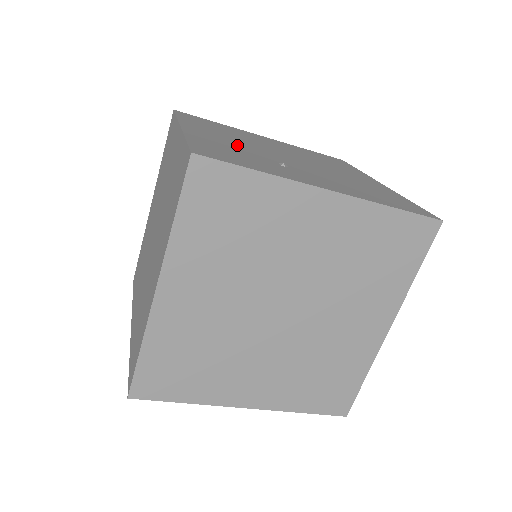
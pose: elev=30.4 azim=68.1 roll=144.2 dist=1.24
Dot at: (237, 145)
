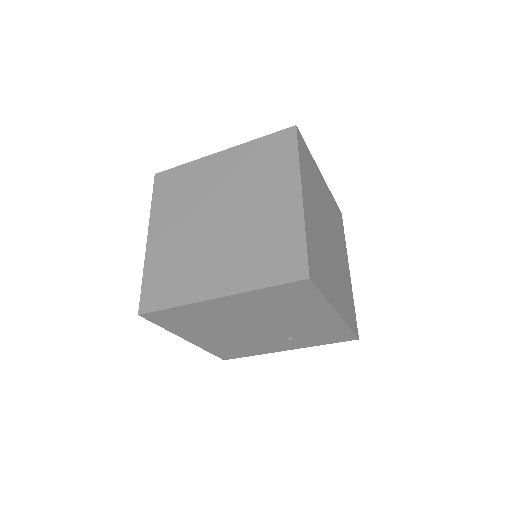
Dot at: occluded
